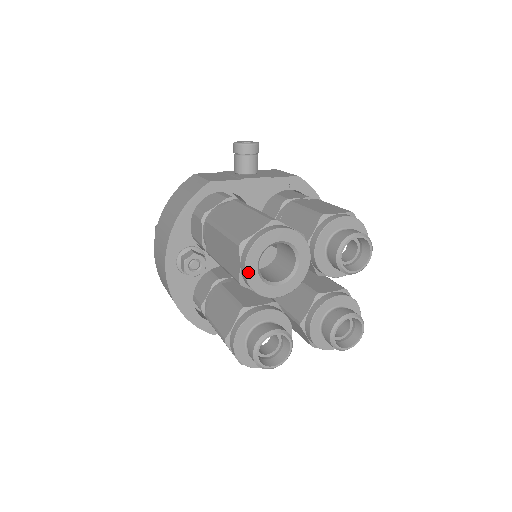
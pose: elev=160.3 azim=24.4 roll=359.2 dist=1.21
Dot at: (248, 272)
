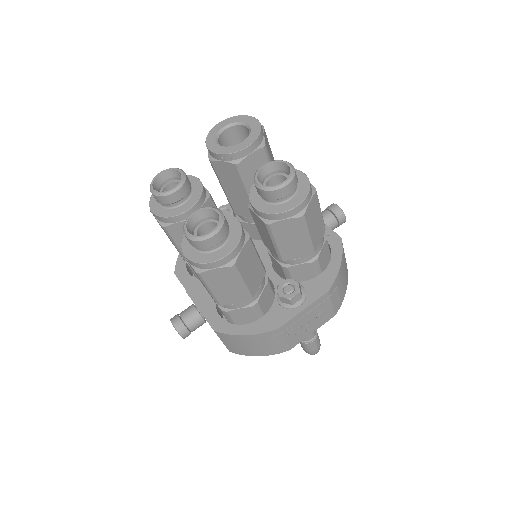
Dot at: (218, 125)
